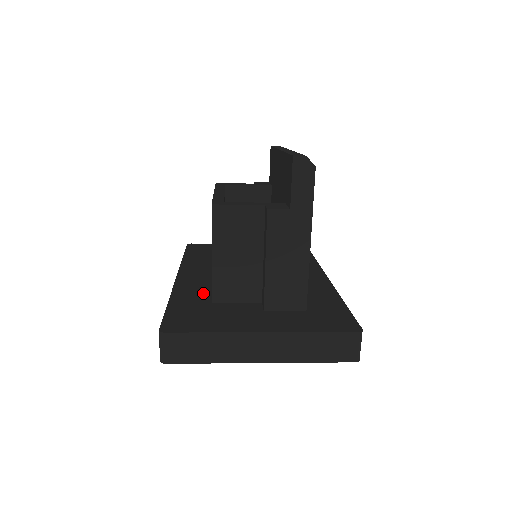
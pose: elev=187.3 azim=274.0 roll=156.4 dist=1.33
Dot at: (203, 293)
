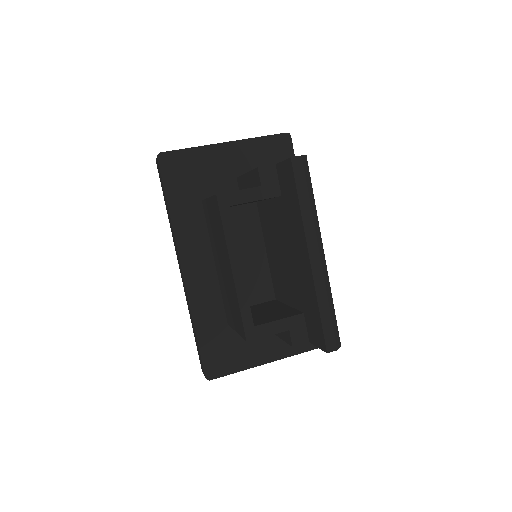
Dot at: (217, 307)
